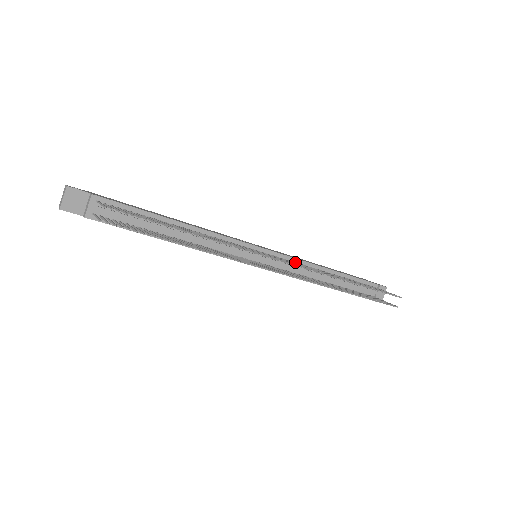
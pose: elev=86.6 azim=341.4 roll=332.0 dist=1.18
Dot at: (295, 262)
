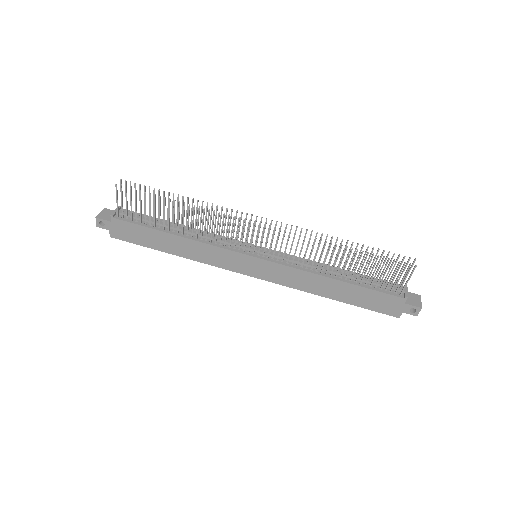
Dot at: occluded
